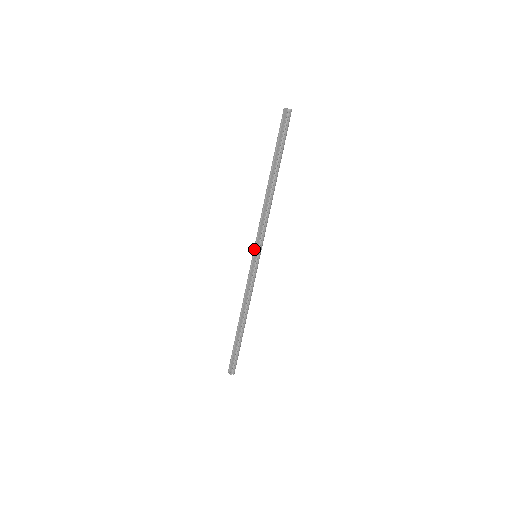
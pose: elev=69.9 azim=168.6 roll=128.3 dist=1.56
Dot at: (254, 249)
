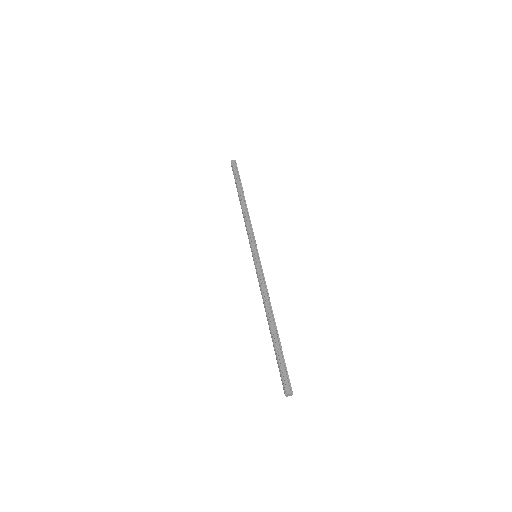
Dot at: (253, 249)
